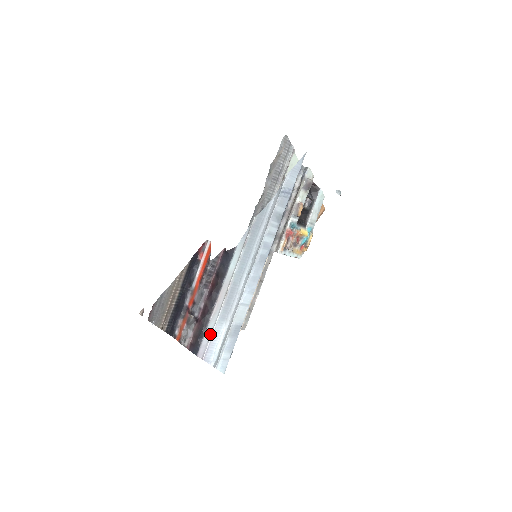
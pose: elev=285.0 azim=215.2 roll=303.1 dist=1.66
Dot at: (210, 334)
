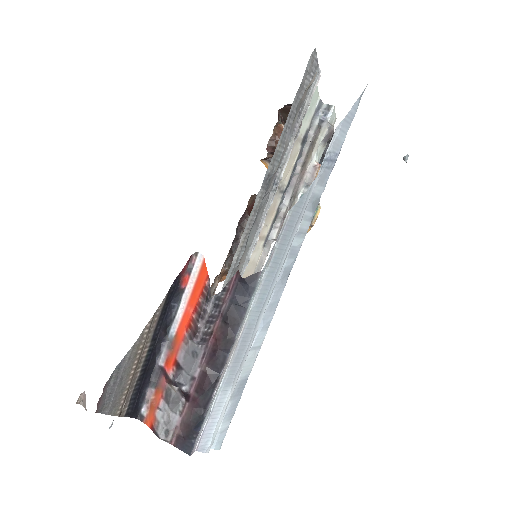
Dot at: (209, 413)
